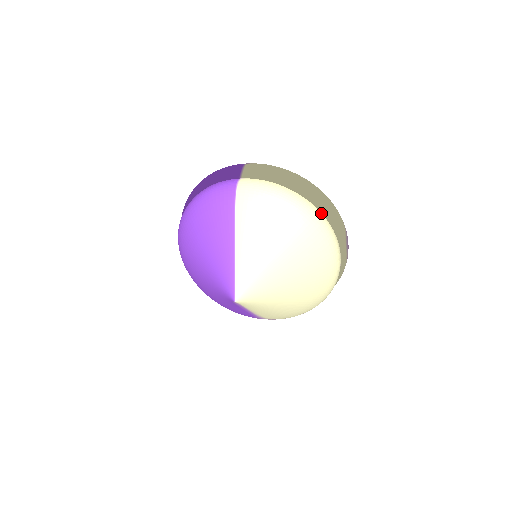
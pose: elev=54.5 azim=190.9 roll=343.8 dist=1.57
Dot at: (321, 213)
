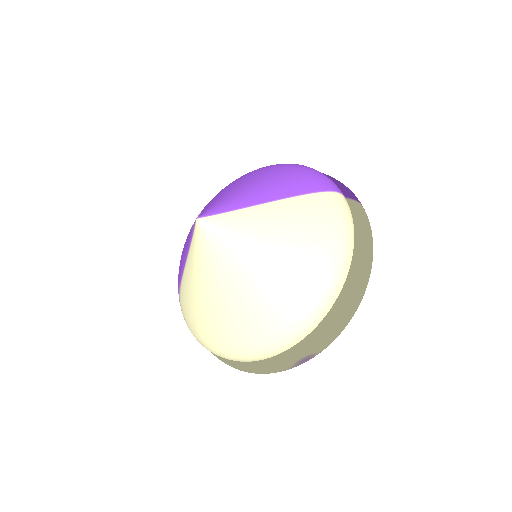
Dot at: (336, 299)
